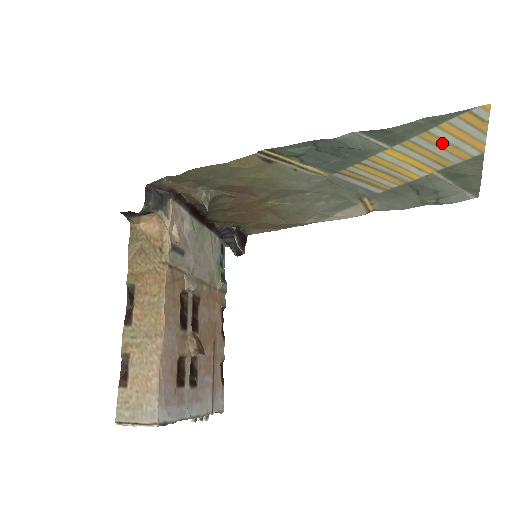
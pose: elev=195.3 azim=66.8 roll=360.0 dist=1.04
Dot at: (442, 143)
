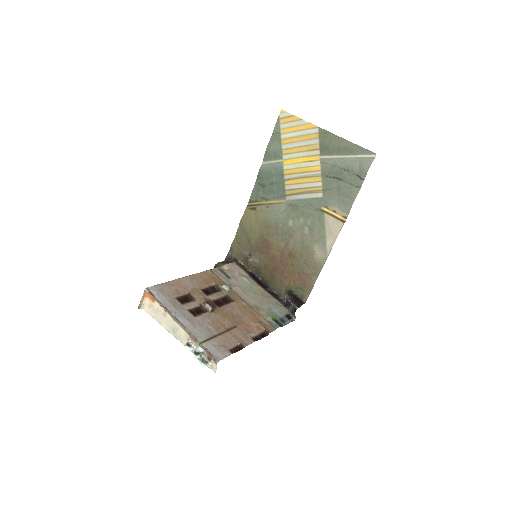
Dot at: (295, 139)
